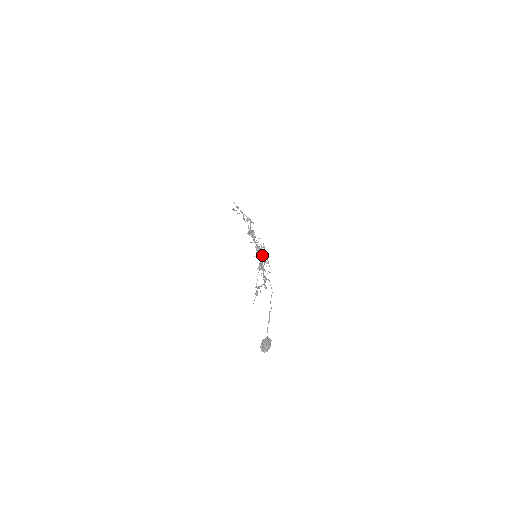
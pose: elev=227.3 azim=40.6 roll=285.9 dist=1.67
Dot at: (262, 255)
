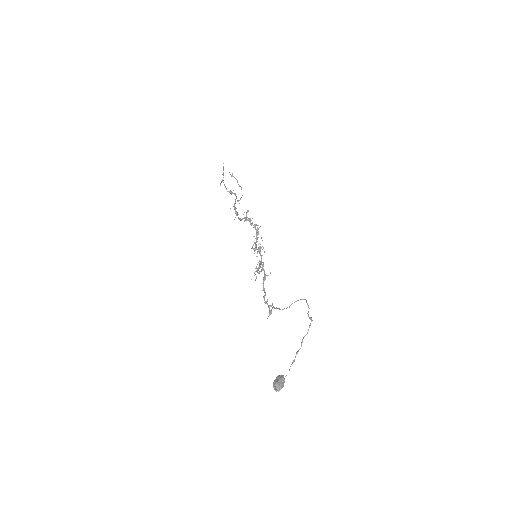
Dot at: (261, 259)
